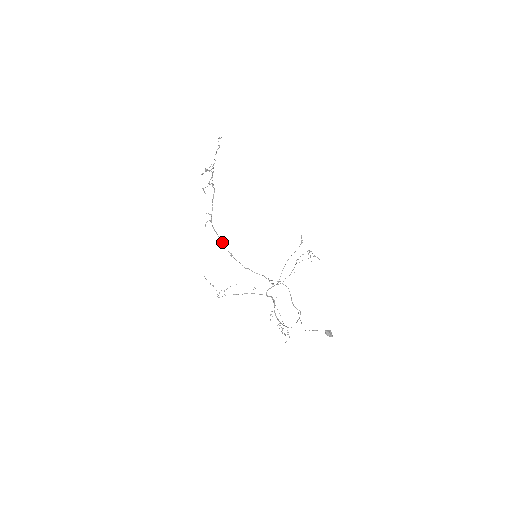
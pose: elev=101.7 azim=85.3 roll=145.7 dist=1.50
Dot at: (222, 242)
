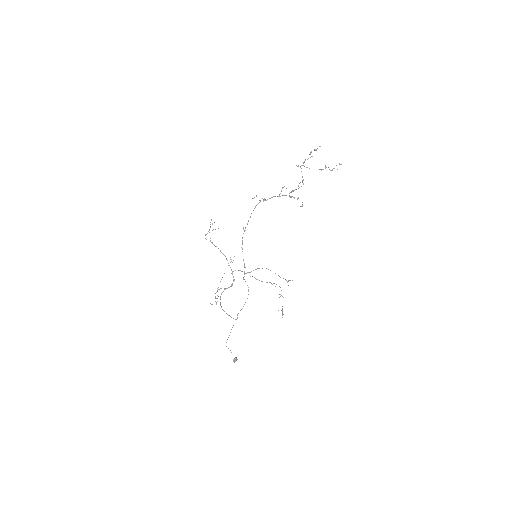
Dot at: occluded
